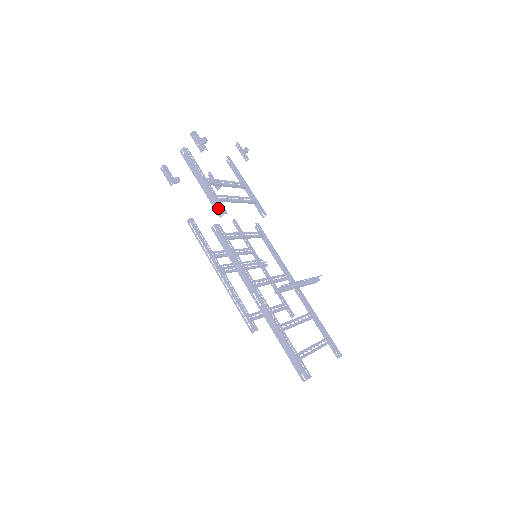
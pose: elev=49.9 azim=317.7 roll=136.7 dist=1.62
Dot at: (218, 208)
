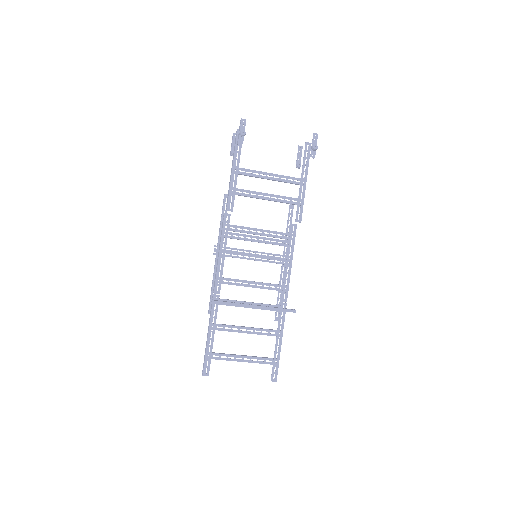
Dot at: (227, 202)
